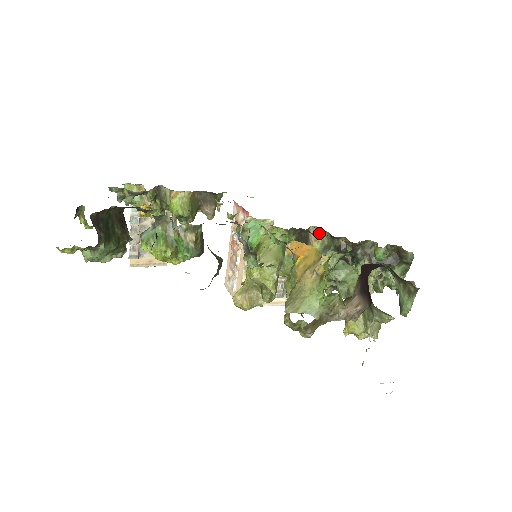
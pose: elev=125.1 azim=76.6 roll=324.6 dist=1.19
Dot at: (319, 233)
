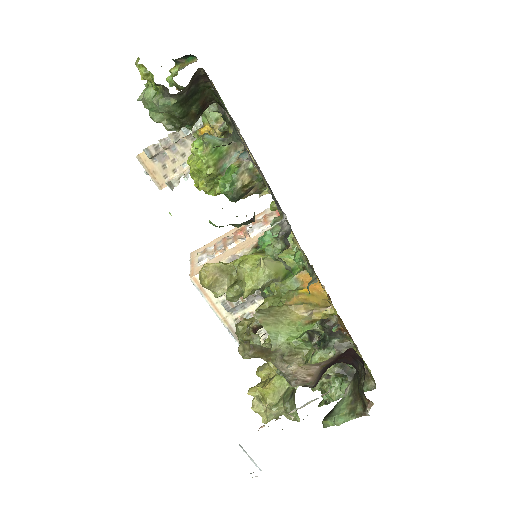
Dot at: occluded
